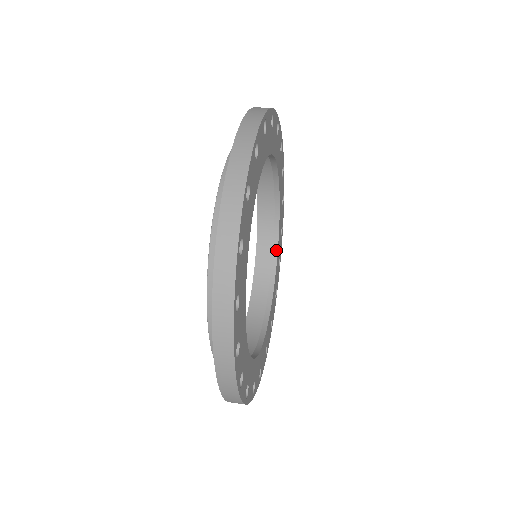
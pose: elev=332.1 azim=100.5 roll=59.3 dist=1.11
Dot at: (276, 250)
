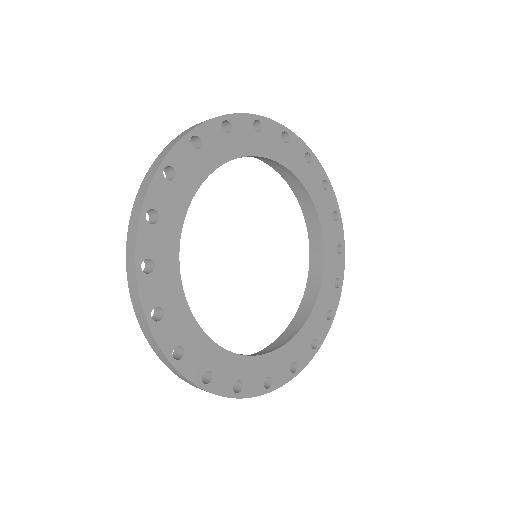
Dot at: (317, 292)
